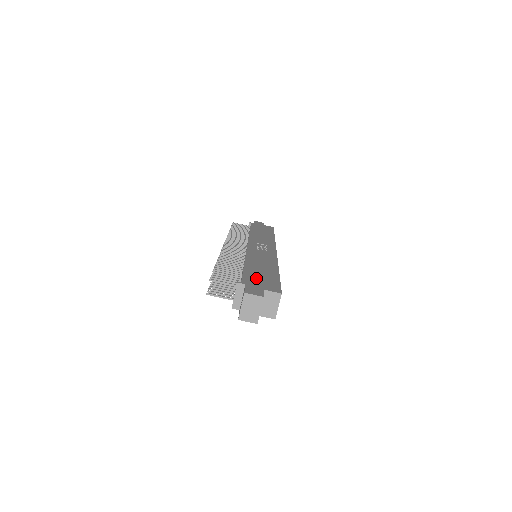
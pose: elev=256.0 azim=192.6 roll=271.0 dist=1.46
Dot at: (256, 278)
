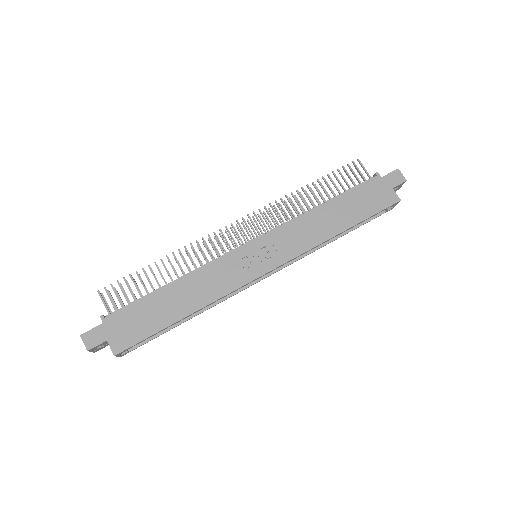
Dot at: (131, 318)
